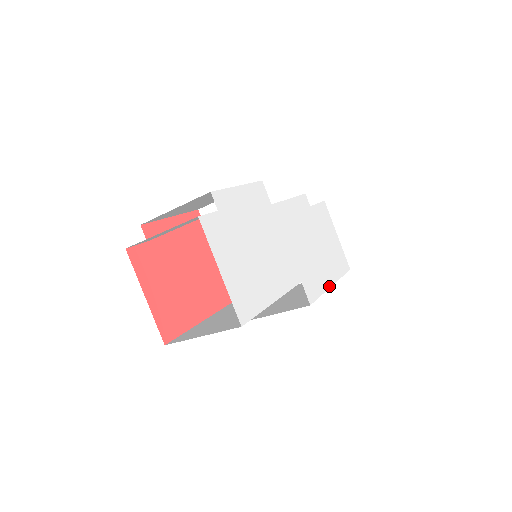
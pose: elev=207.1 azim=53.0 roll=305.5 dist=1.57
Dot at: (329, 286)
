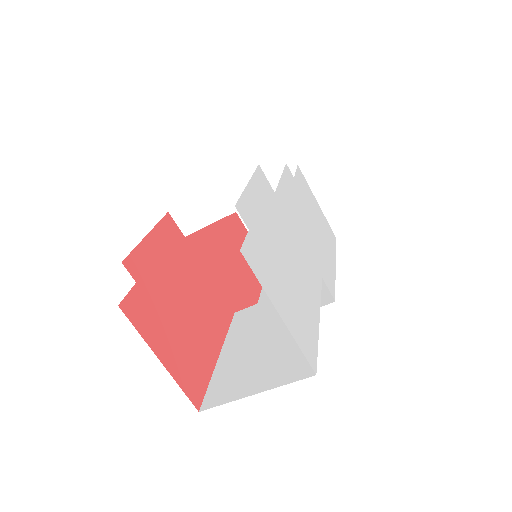
Dot at: (334, 268)
